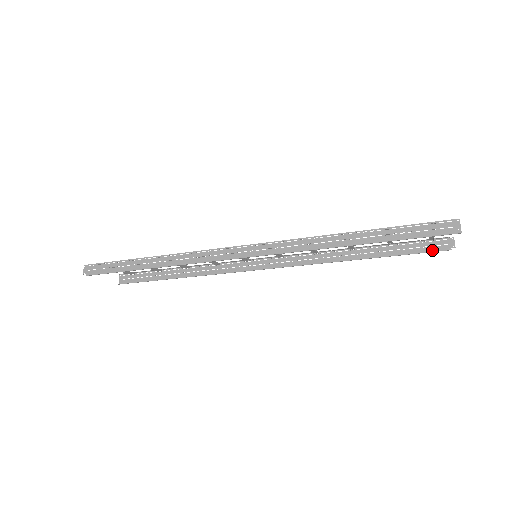
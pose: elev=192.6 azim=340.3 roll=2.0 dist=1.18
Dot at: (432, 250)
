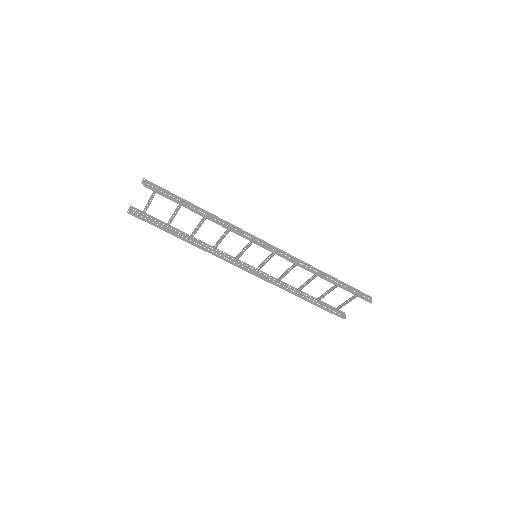
Dot at: (336, 314)
